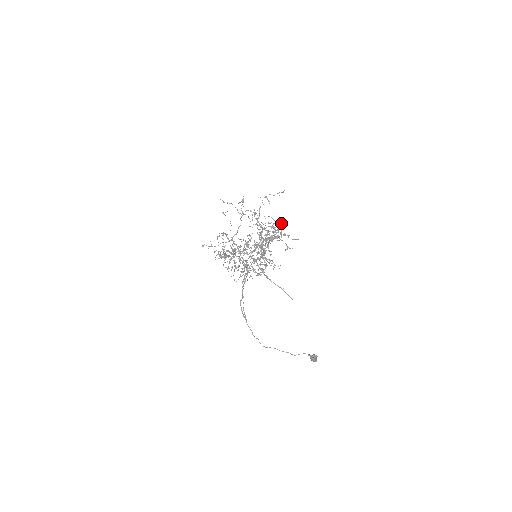
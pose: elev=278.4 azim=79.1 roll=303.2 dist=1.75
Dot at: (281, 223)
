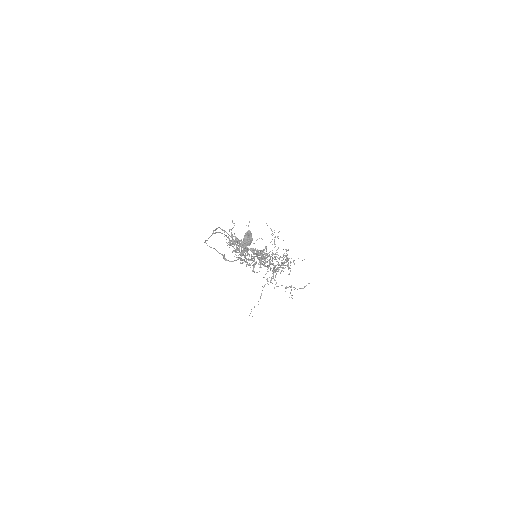
Dot at: occluded
